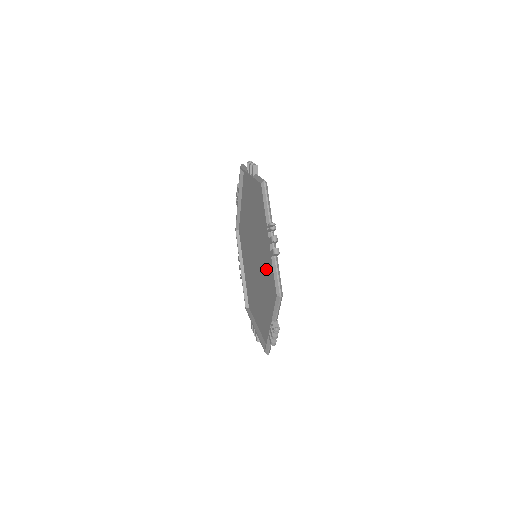
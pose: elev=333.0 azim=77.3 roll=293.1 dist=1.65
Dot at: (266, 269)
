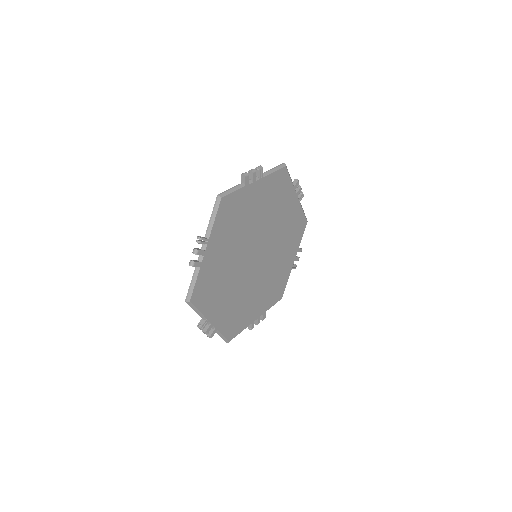
Dot at: (226, 272)
